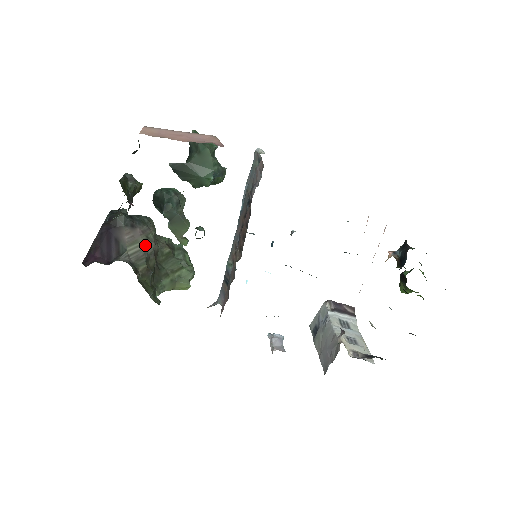
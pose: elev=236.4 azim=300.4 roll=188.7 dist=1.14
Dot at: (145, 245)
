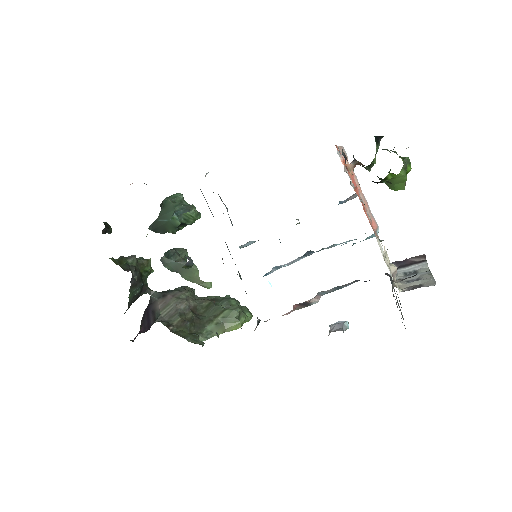
Dot at: occluded
